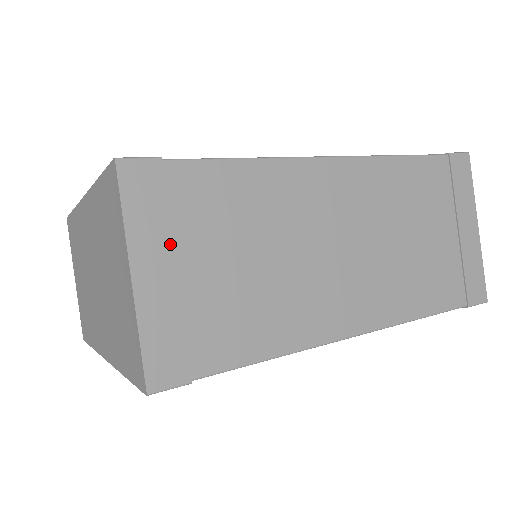
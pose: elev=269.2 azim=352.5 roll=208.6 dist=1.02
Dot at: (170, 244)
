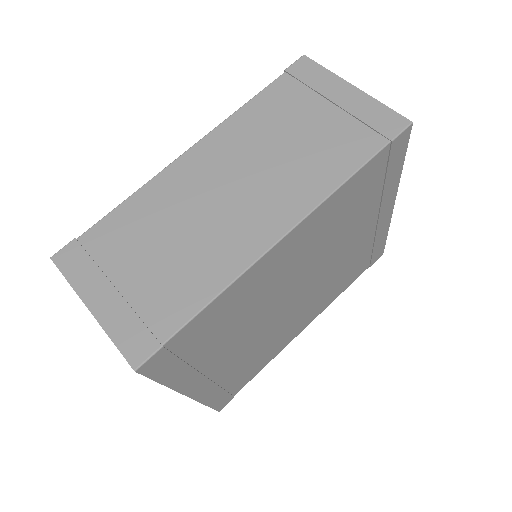
Dot at: (103, 277)
